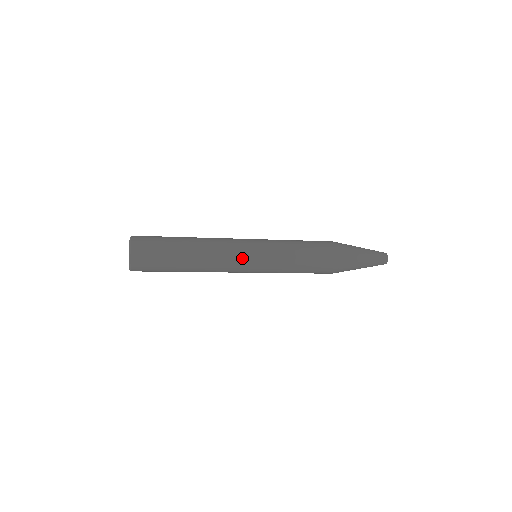
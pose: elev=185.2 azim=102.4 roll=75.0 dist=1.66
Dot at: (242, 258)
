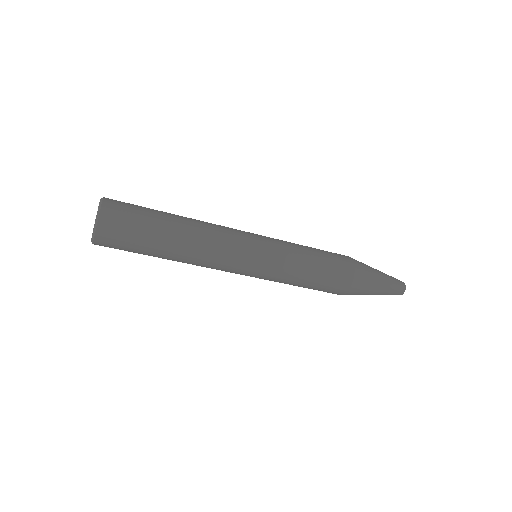
Dot at: (243, 233)
